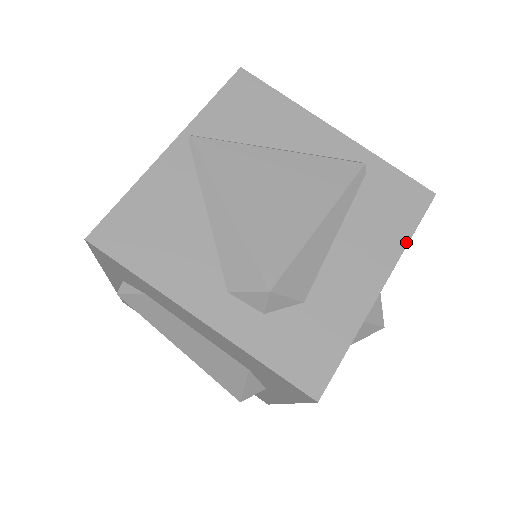
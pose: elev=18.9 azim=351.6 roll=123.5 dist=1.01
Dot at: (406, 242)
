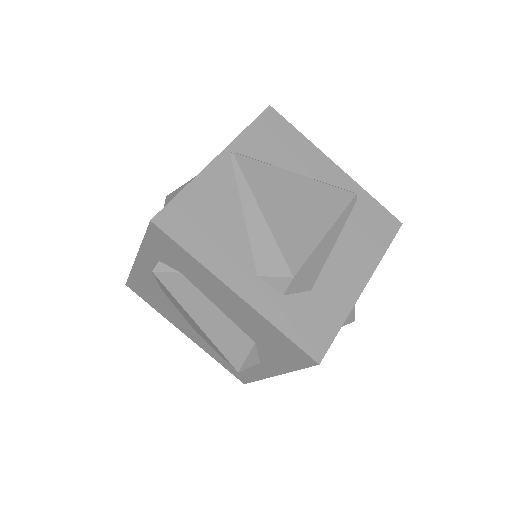
Dot at: (382, 255)
